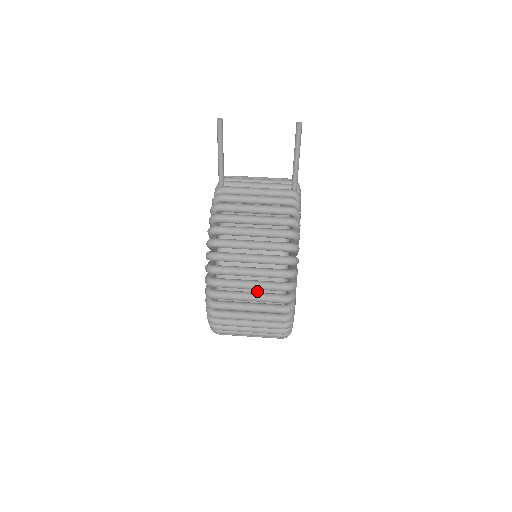
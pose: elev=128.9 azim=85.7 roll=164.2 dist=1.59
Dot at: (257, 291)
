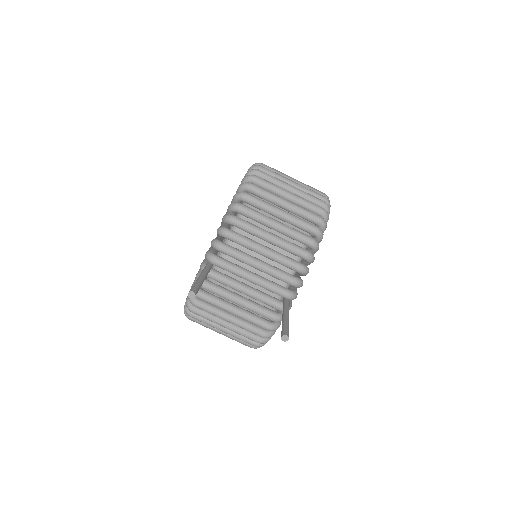
Dot at: occluded
